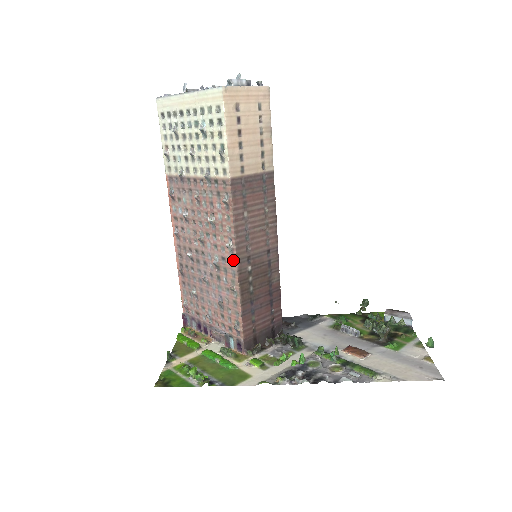
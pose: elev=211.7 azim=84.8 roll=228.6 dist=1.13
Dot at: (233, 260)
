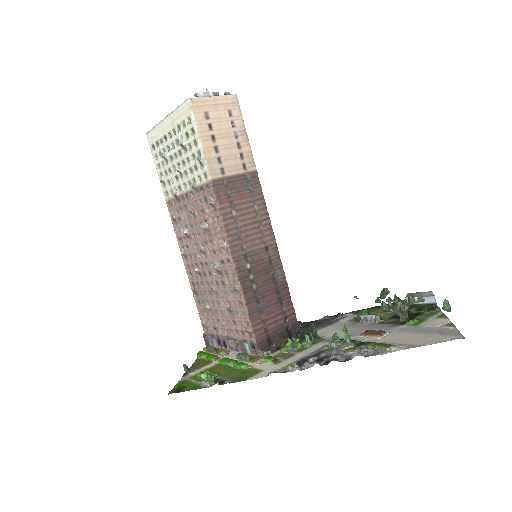
Dot at: (229, 259)
